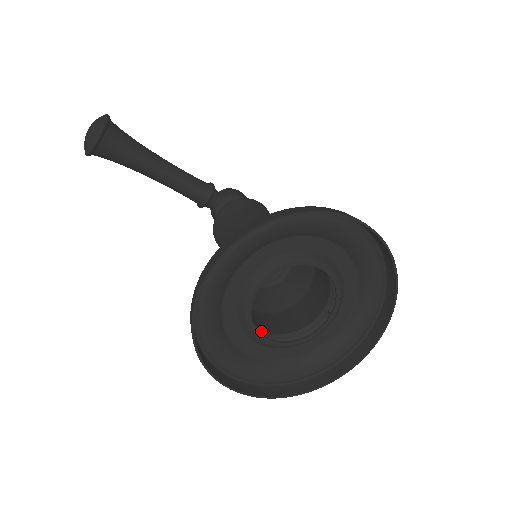
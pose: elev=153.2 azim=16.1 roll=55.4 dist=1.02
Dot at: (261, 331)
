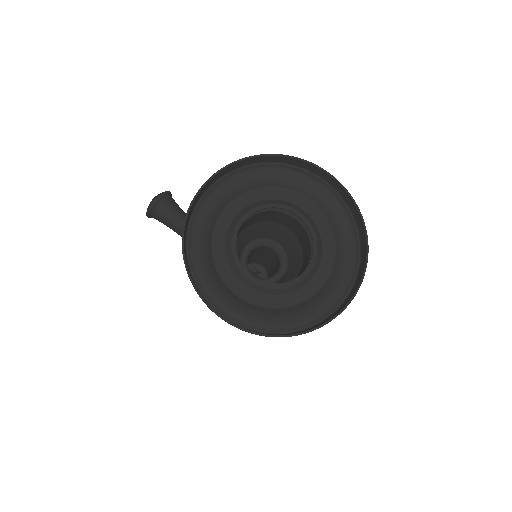
Dot at: occluded
